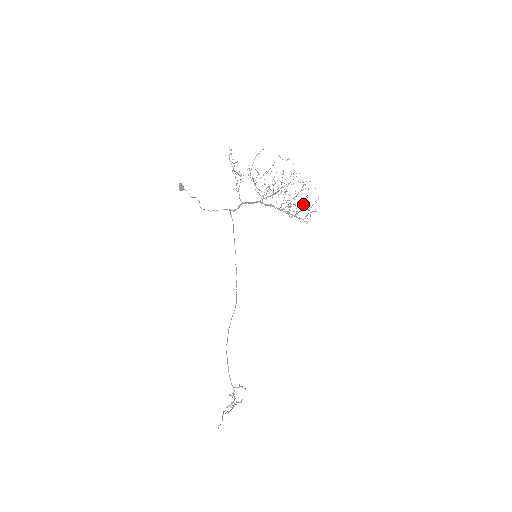
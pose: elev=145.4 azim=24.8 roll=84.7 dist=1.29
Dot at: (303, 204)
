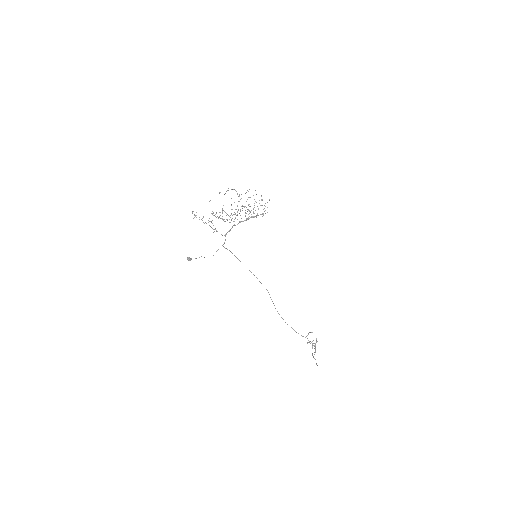
Dot at: occluded
